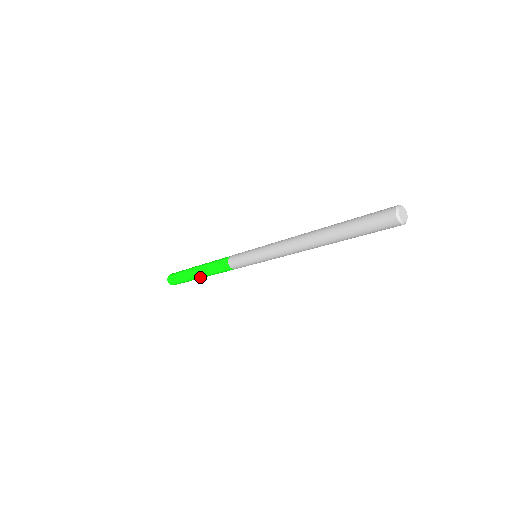
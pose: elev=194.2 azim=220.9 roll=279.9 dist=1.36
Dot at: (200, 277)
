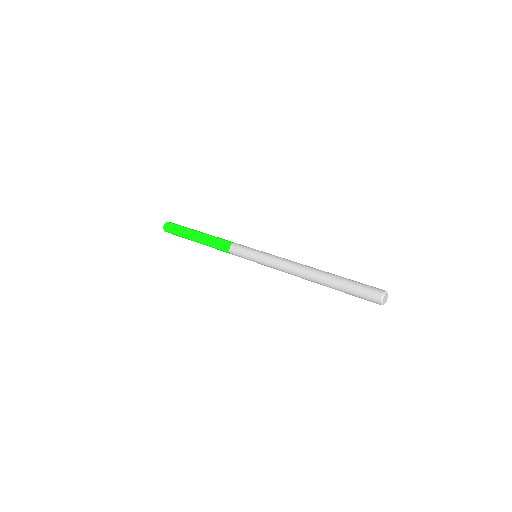
Dot at: occluded
